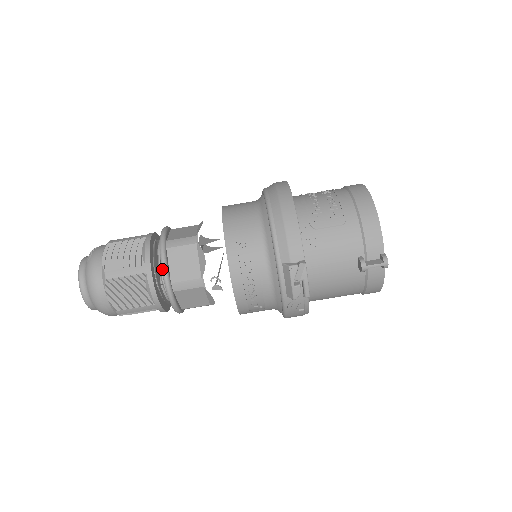
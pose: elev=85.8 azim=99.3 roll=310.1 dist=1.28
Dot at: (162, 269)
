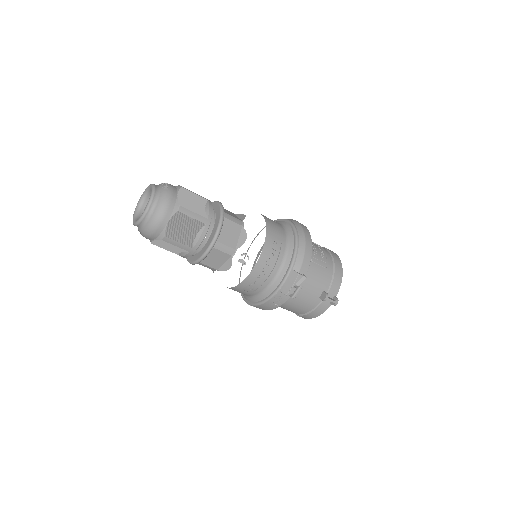
Dot at: (218, 228)
